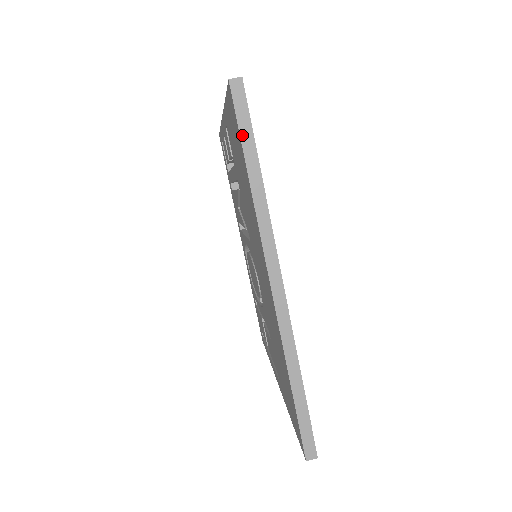
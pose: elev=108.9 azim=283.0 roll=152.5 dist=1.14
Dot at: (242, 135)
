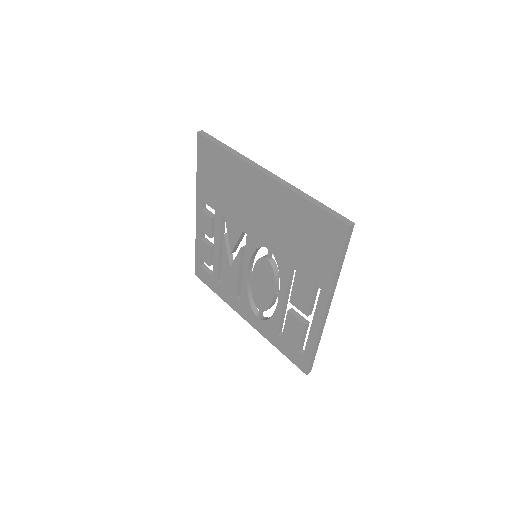
Dot at: (214, 141)
